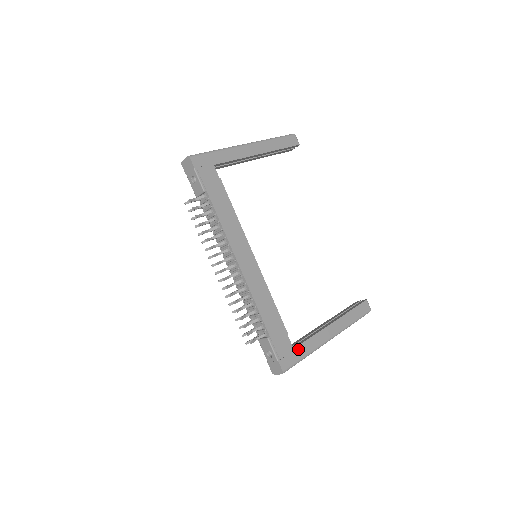
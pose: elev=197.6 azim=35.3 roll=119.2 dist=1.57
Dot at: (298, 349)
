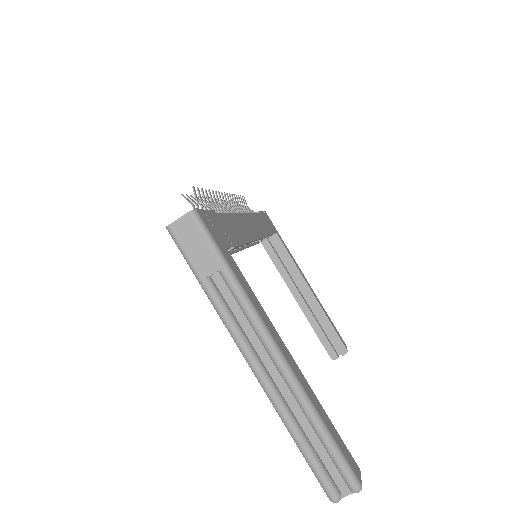
Dot at: (231, 258)
